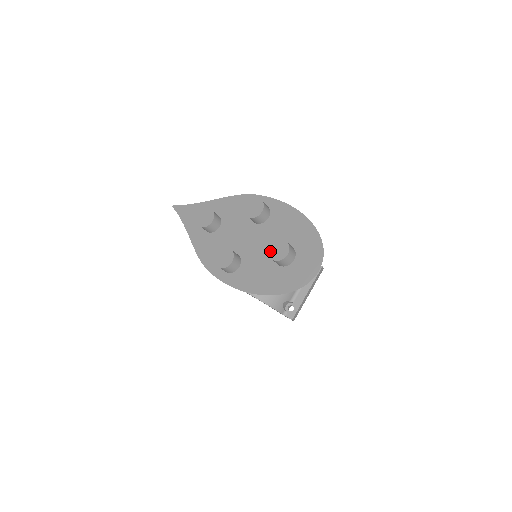
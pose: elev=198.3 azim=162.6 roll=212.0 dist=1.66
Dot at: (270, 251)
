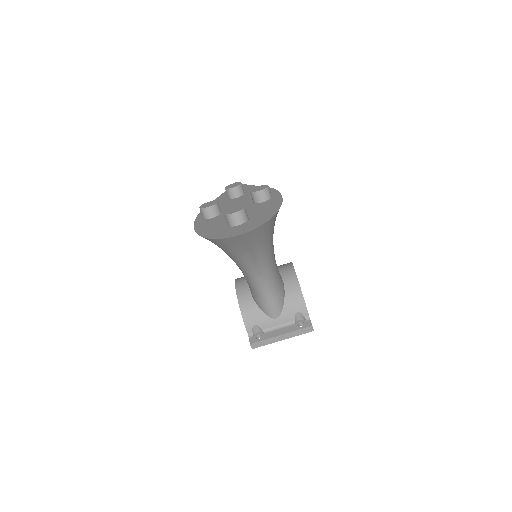
Dot at: (230, 208)
